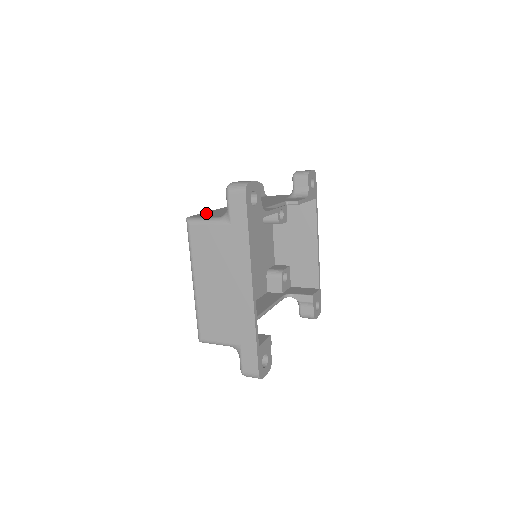
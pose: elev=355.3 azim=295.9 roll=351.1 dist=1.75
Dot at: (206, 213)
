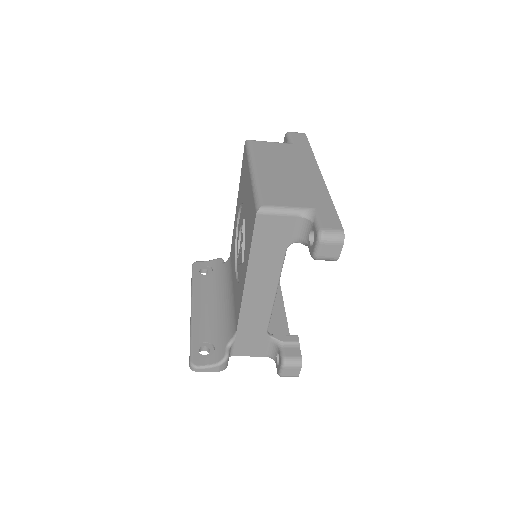
Dot at: occluded
